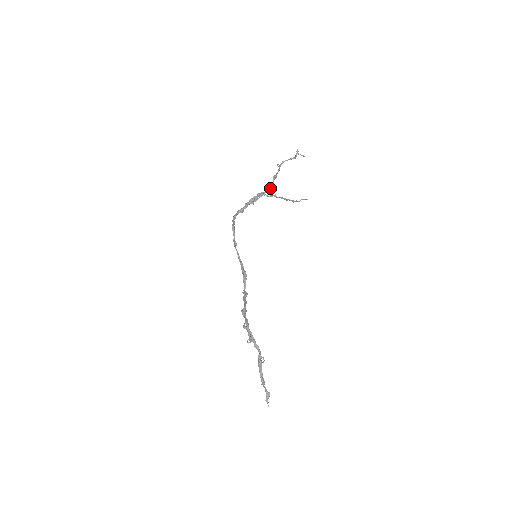
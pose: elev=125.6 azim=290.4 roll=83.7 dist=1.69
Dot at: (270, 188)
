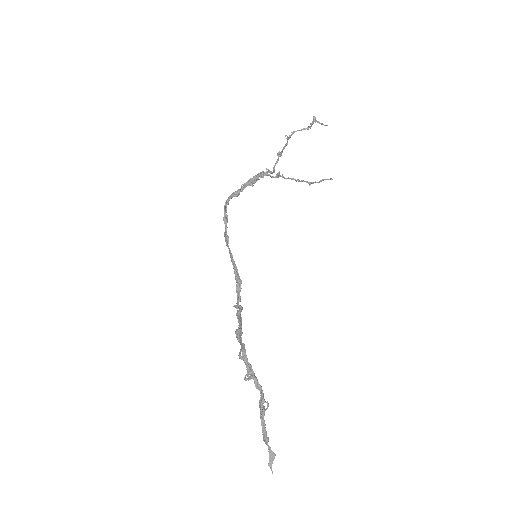
Dot at: (273, 167)
